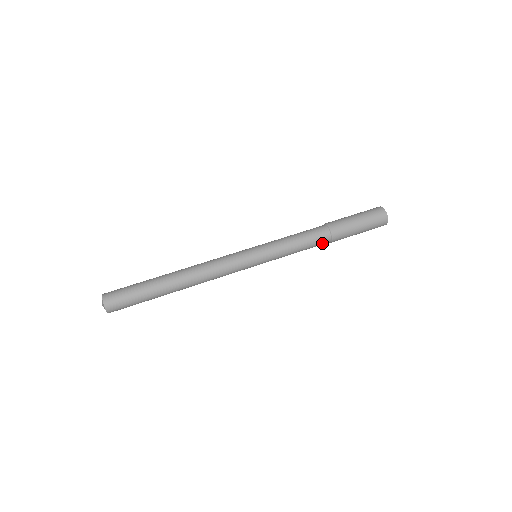
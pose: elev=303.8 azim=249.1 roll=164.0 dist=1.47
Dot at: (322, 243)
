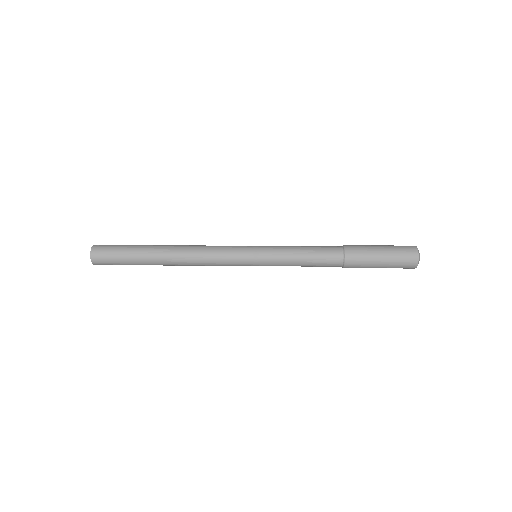
Dot at: (333, 254)
